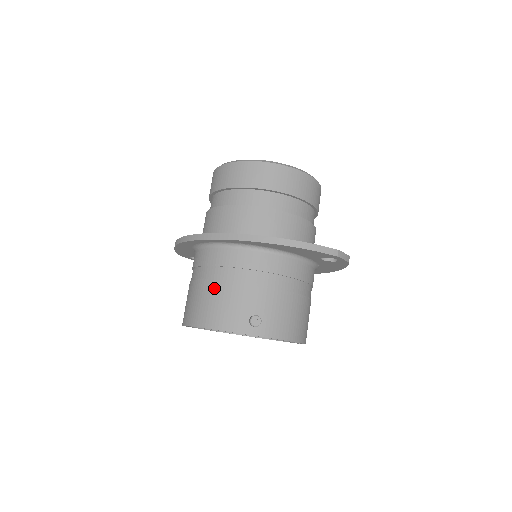
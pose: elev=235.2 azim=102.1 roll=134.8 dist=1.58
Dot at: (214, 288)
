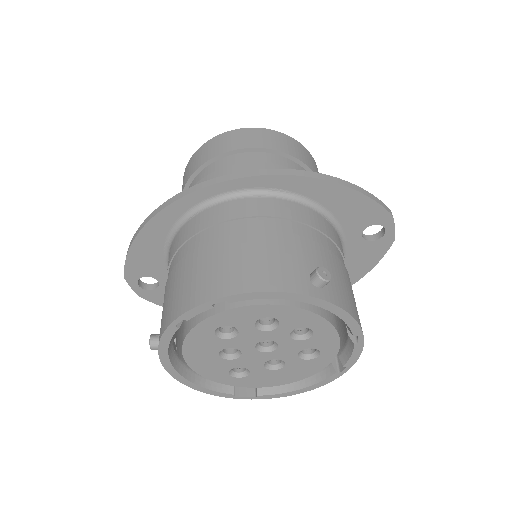
Dot at: (241, 242)
